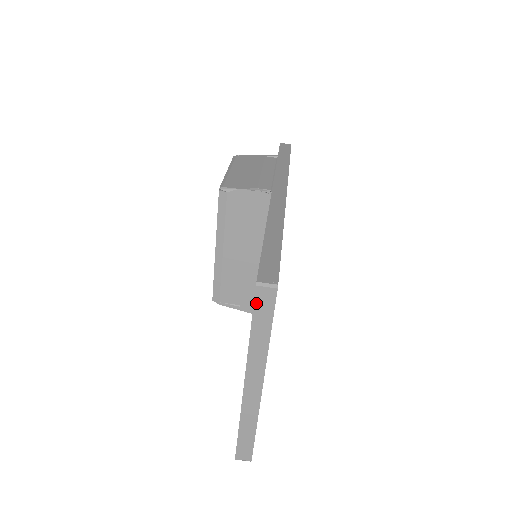
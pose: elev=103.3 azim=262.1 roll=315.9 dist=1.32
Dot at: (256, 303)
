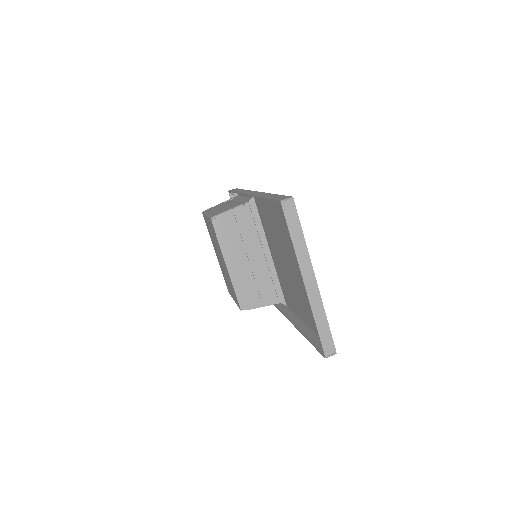
Dot at: (286, 215)
